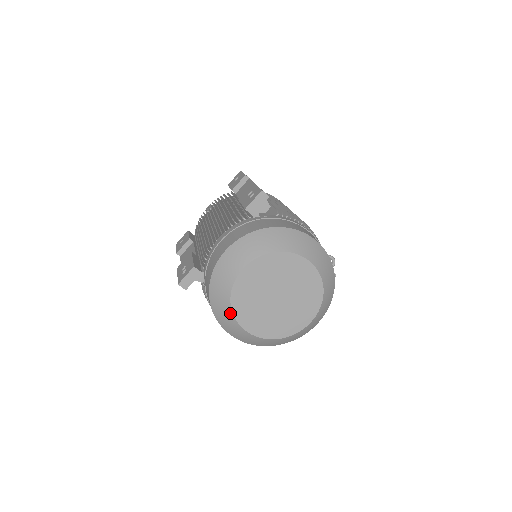
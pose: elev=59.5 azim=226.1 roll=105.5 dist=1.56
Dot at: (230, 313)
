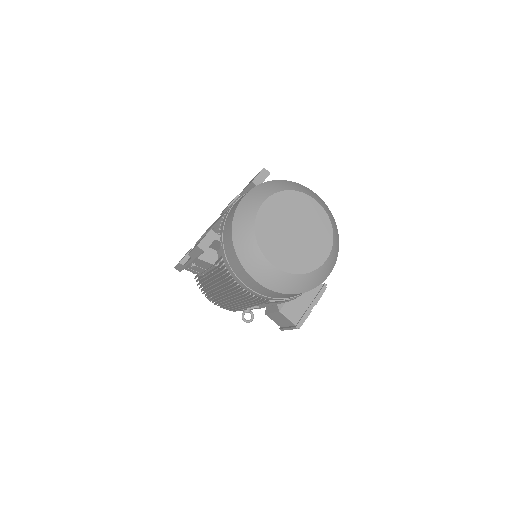
Dot at: (255, 245)
